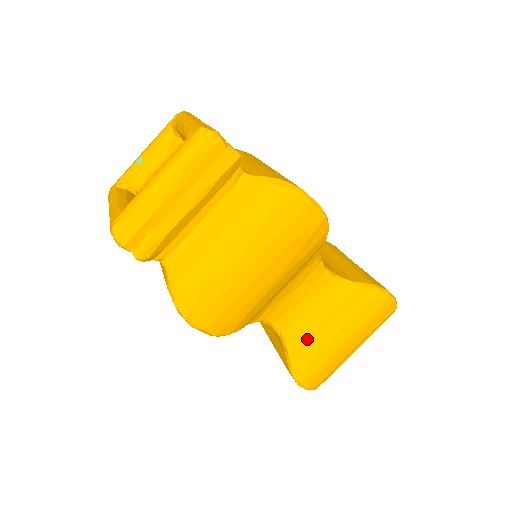
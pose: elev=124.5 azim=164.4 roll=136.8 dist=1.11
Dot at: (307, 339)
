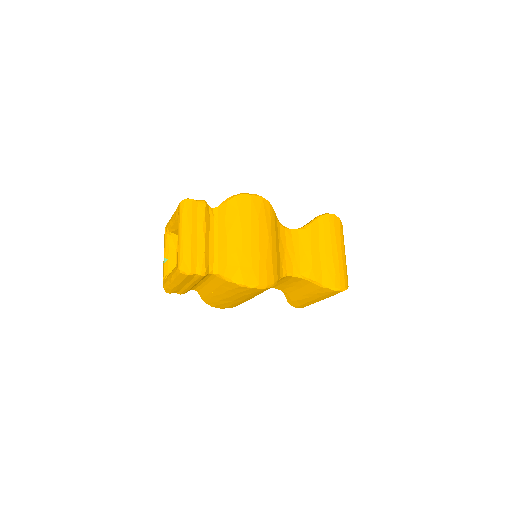
Dot at: (316, 266)
